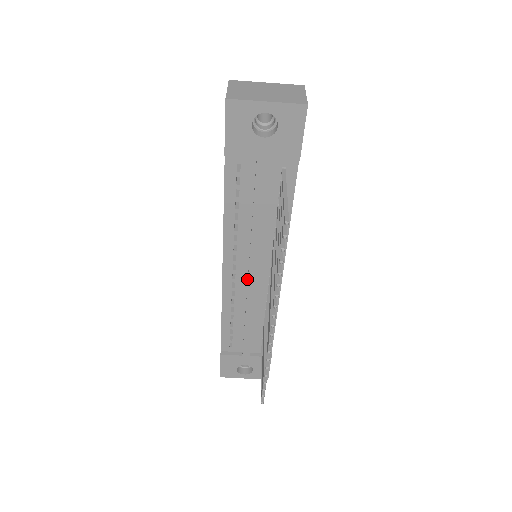
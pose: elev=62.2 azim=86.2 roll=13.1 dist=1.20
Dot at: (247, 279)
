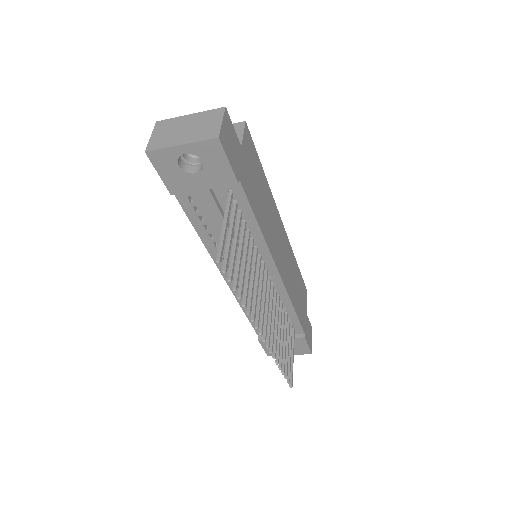
Dot at: occluded
